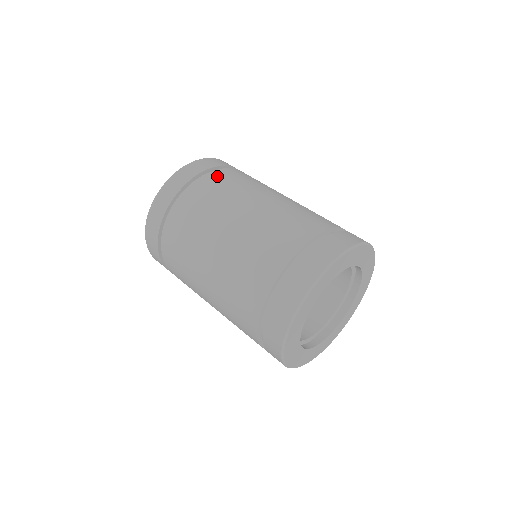
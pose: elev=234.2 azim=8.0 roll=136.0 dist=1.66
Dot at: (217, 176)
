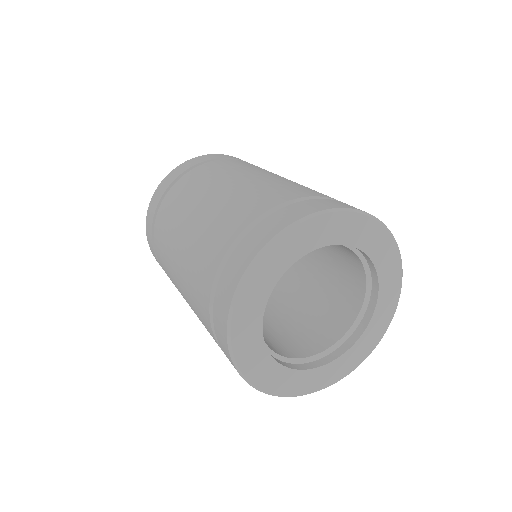
Dot at: (213, 164)
